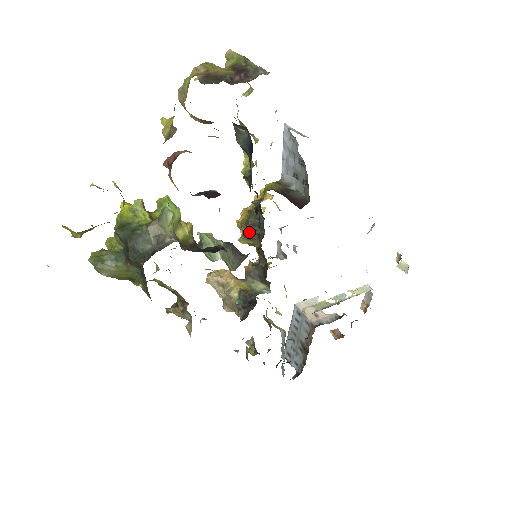
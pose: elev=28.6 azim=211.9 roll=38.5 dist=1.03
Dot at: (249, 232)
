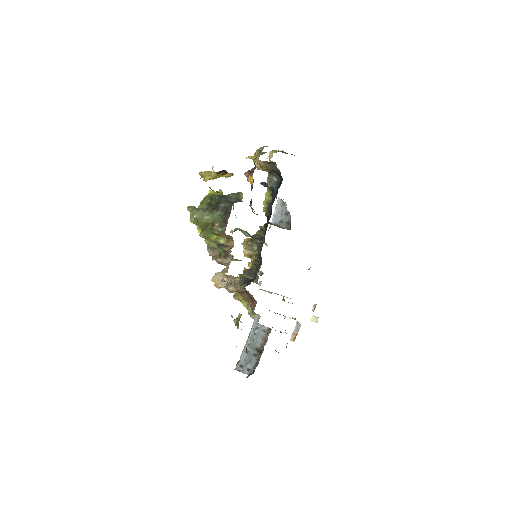
Dot at: (252, 245)
